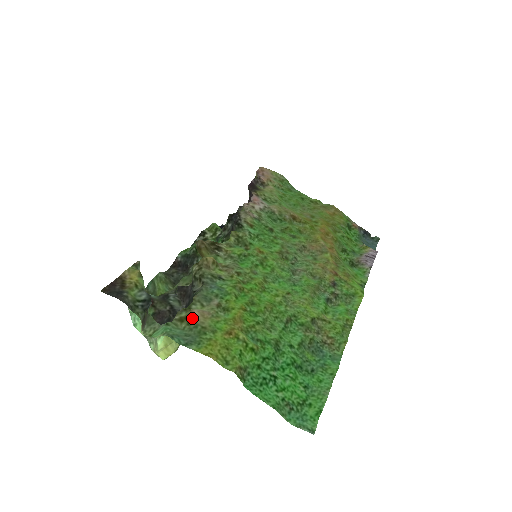
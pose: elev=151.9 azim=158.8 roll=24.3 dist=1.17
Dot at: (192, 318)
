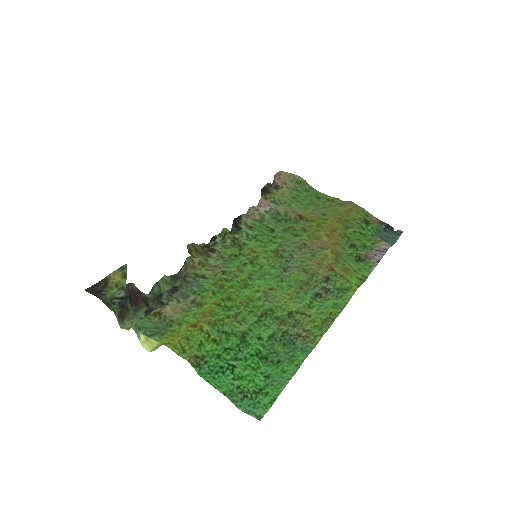
Dot at: (163, 312)
